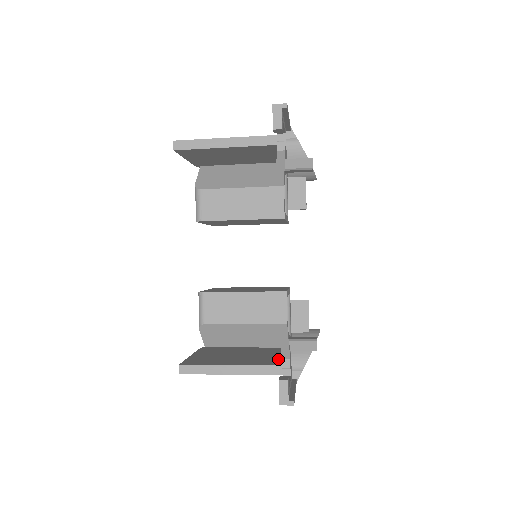
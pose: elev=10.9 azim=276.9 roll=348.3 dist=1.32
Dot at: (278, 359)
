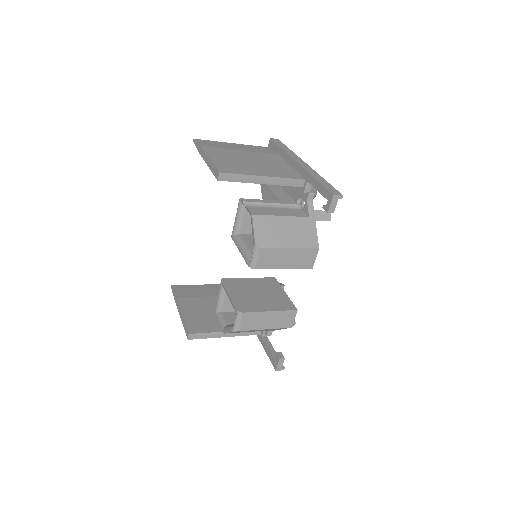
Dot at: occluded
